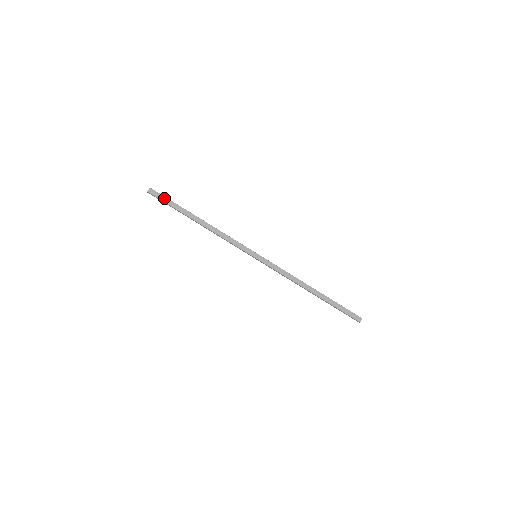
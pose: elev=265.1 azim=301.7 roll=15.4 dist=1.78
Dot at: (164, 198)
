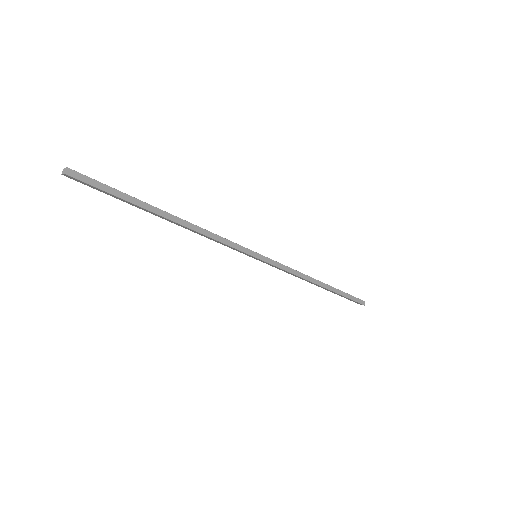
Dot at: (99, 190)
